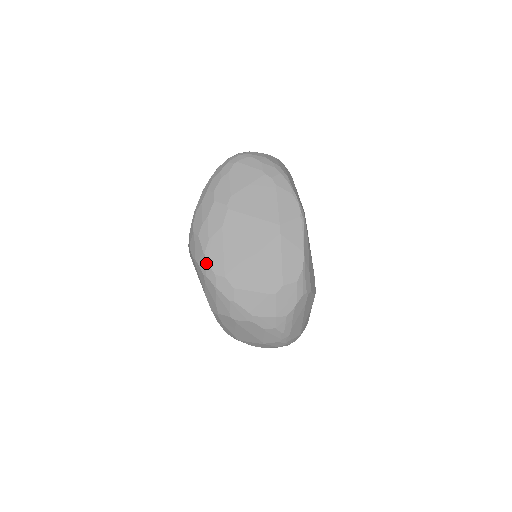
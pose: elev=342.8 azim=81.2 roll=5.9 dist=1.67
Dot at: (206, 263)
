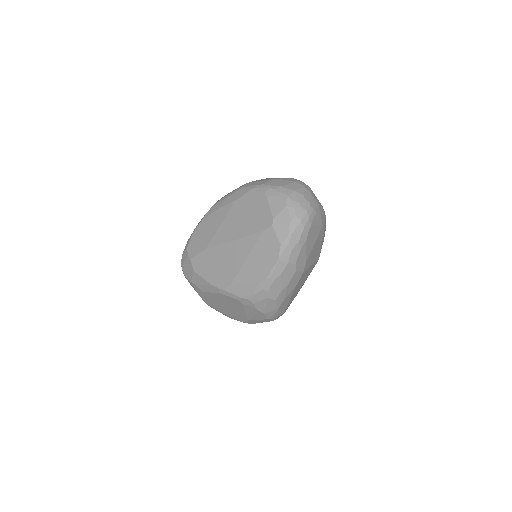
Dot at: (276, 313)
